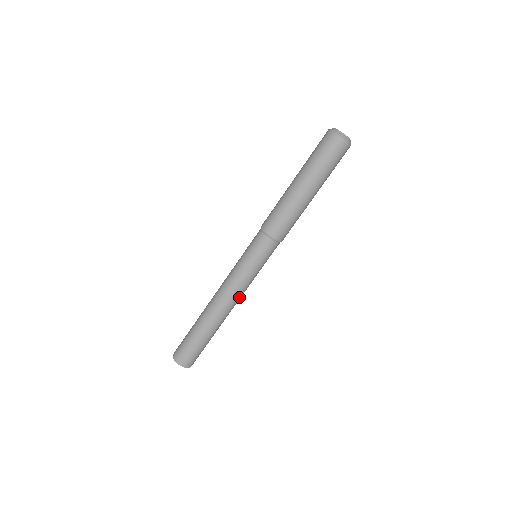
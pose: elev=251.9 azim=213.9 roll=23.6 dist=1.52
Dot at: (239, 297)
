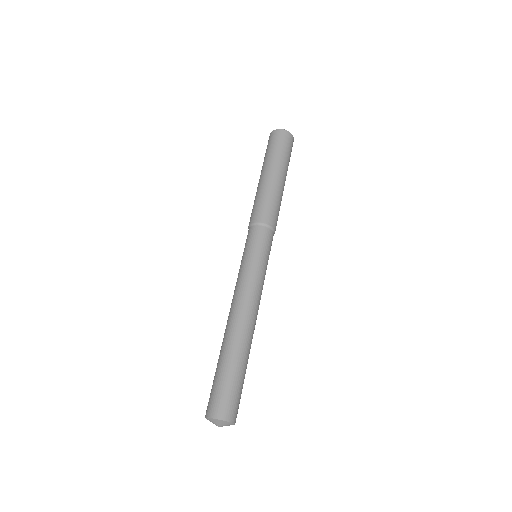
Dot at: (258, 302)
